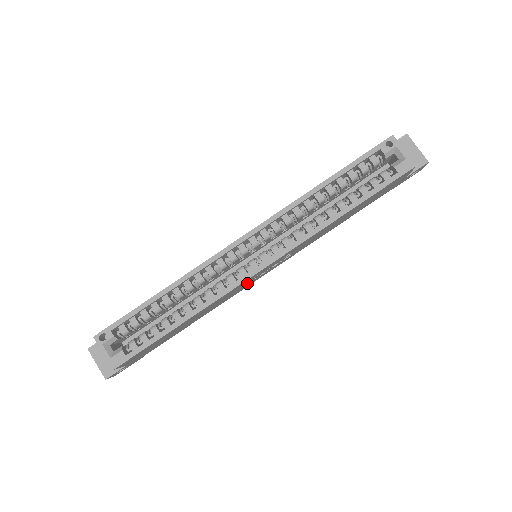
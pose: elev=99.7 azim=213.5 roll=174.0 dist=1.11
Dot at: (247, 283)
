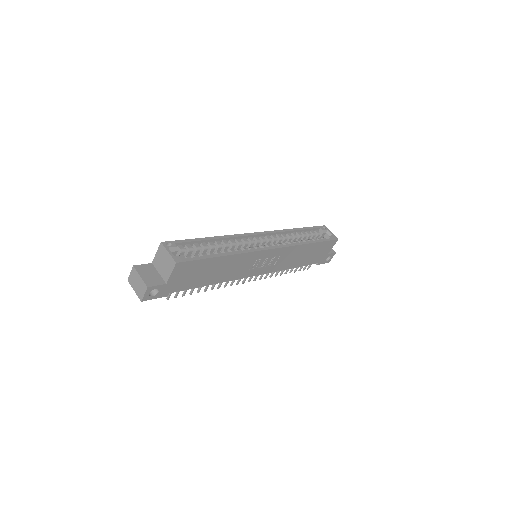
Dot at: (250, 269)
